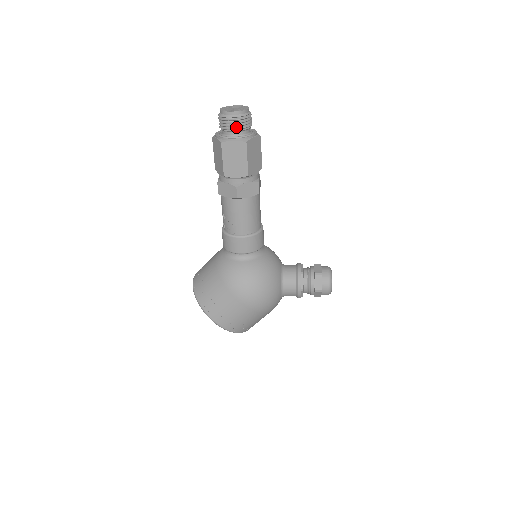
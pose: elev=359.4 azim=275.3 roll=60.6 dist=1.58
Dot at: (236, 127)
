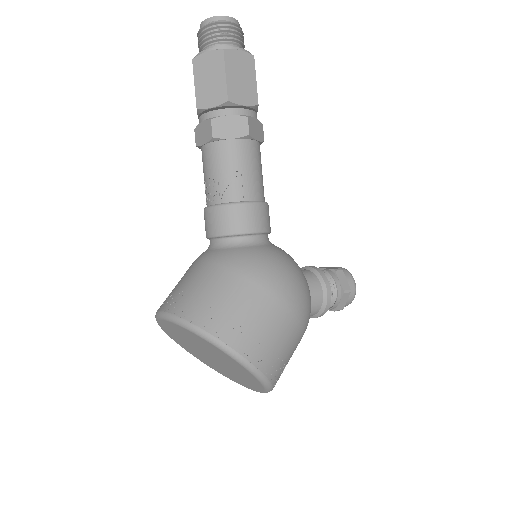
Dot at: (235, 38)
